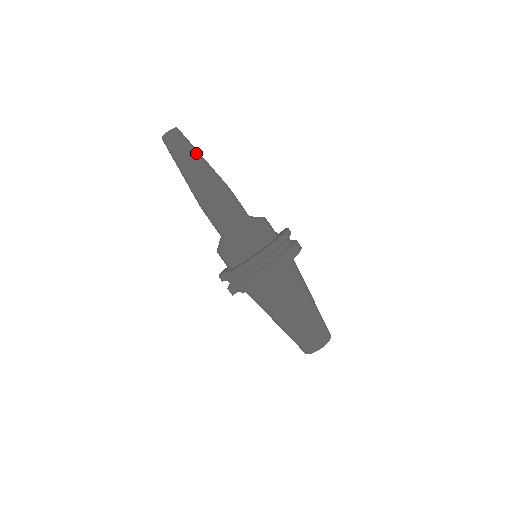
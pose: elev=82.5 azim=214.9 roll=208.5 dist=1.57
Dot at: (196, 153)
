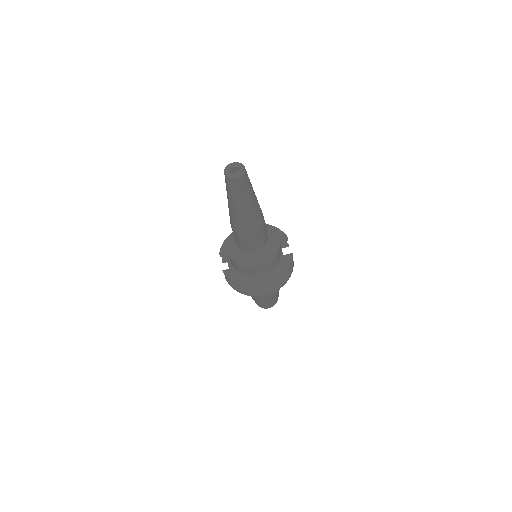
Dot at: (249, 201)
